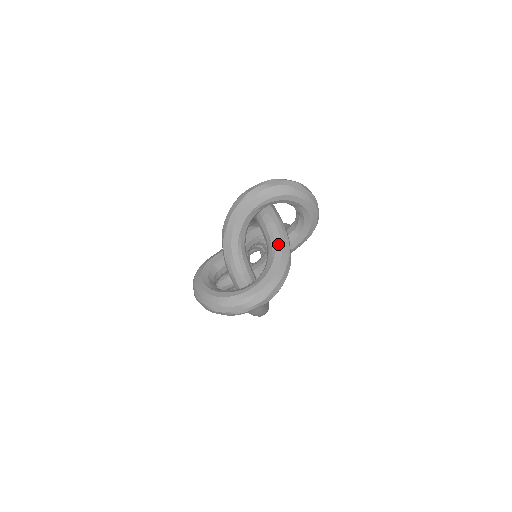
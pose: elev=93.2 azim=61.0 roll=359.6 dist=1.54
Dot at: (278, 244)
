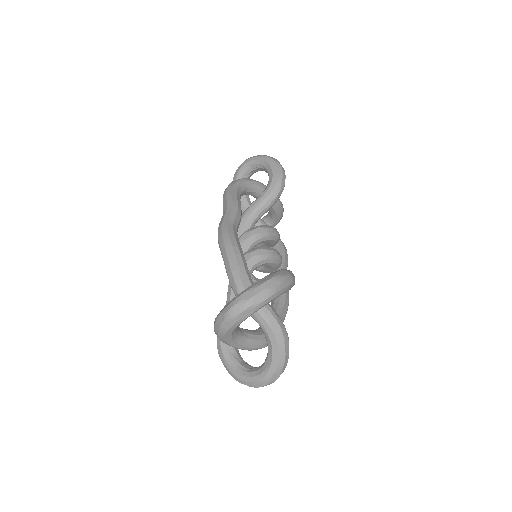
Dot at: (269, 331)
